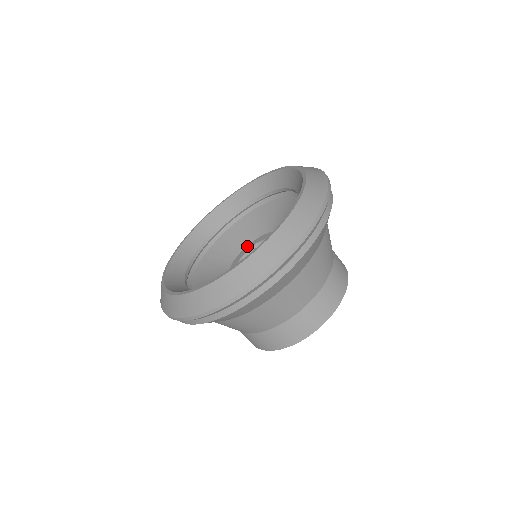
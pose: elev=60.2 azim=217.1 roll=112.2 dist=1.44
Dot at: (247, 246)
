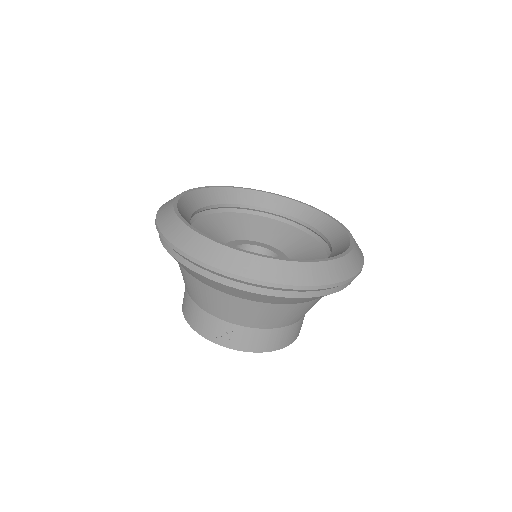
Dot at: occluded
